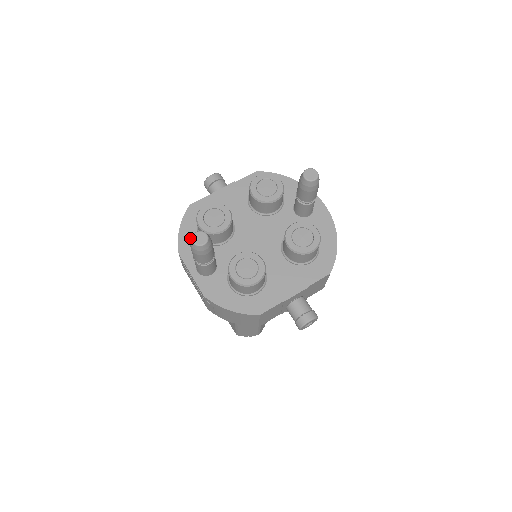
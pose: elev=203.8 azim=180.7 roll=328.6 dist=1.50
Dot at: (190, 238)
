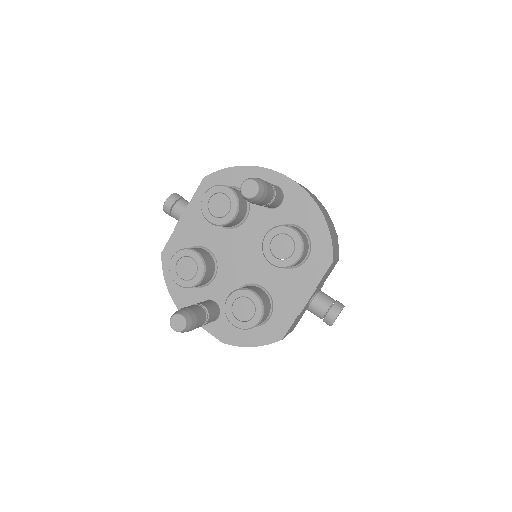
Dot at: (180, 289)
